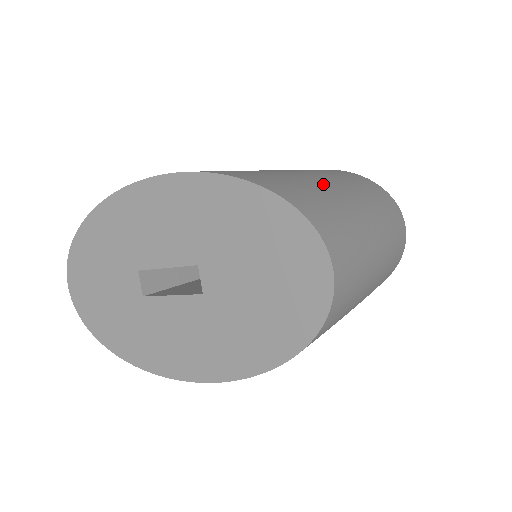
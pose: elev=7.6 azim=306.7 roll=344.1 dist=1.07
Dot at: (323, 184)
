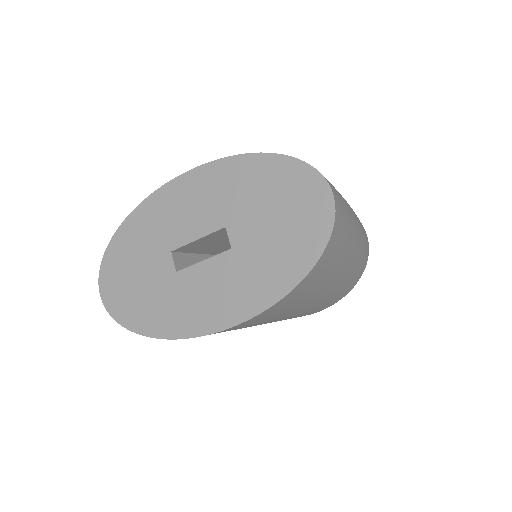
Dot at: occluded
